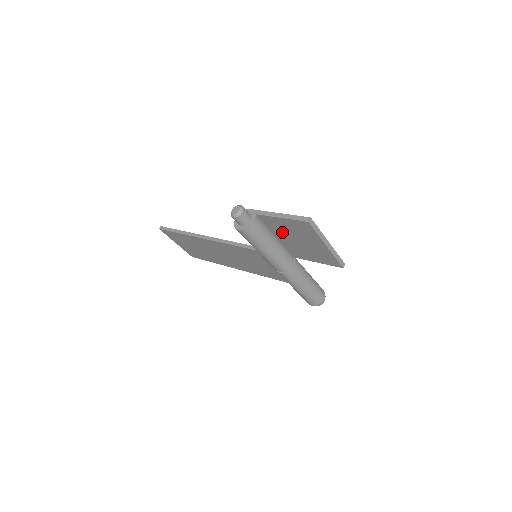
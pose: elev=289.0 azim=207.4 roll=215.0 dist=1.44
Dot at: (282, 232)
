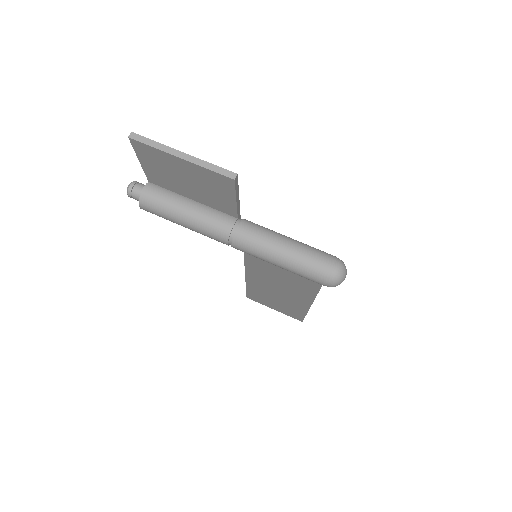
Dot at: (175, 184)
